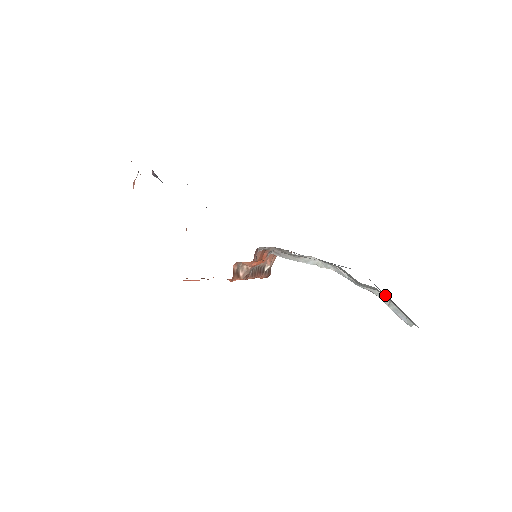
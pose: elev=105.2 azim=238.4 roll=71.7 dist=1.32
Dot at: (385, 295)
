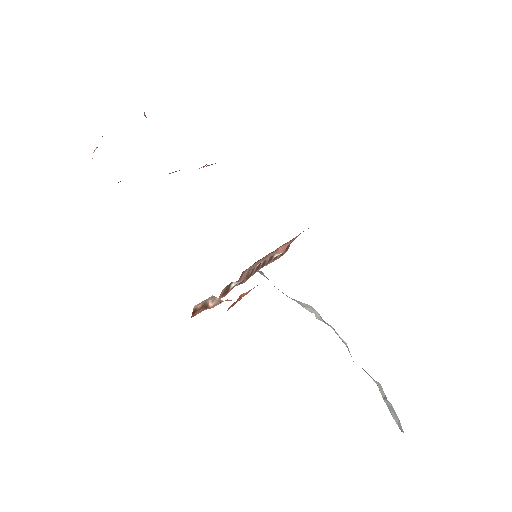
Dot at: occluded
